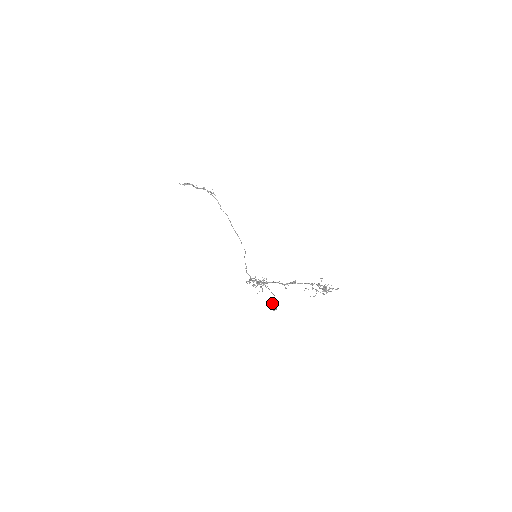
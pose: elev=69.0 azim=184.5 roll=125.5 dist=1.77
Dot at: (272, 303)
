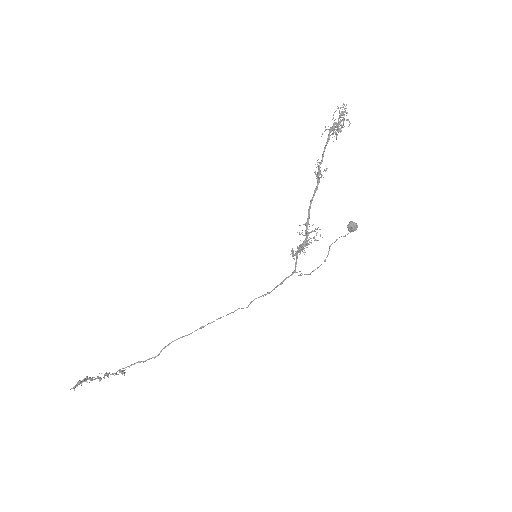
Dot at: (343, 236)
